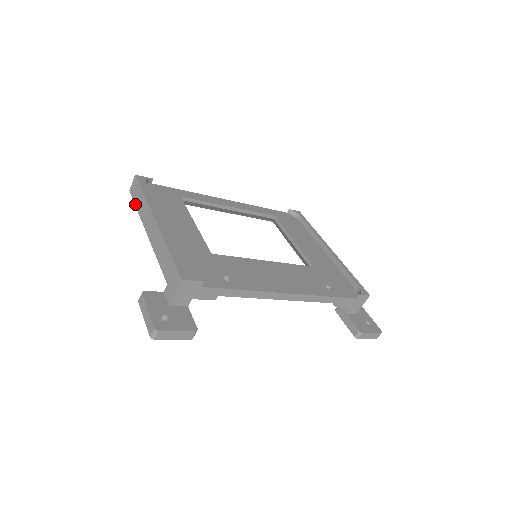
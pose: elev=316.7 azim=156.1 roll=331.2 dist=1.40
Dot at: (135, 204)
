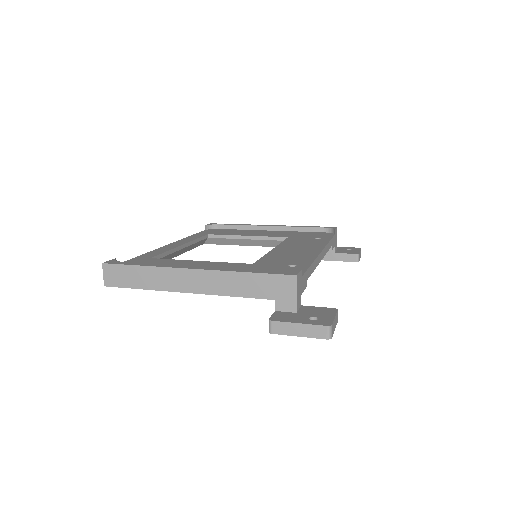
Dot at: (132, 287)
